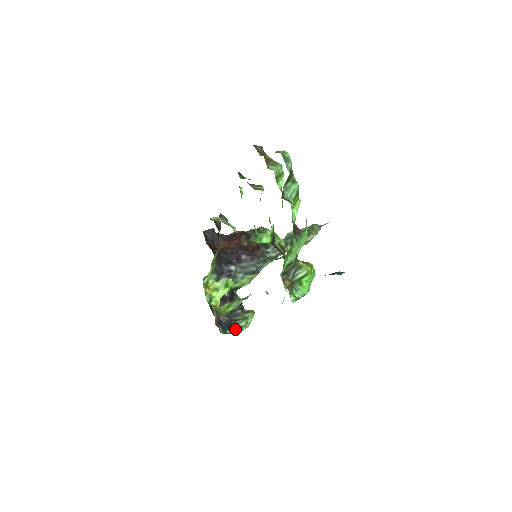
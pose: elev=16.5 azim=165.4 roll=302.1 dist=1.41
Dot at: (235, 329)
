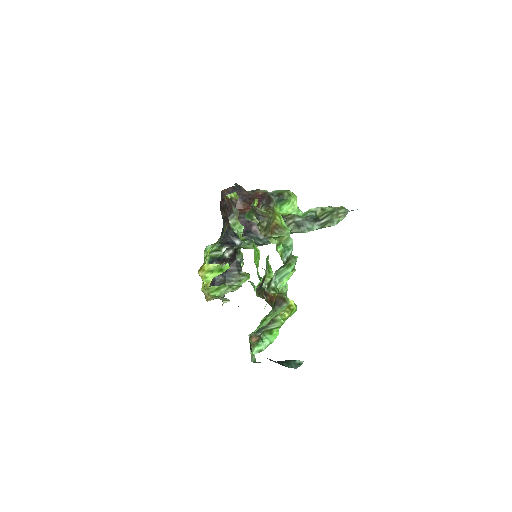
Dot at: occluded
